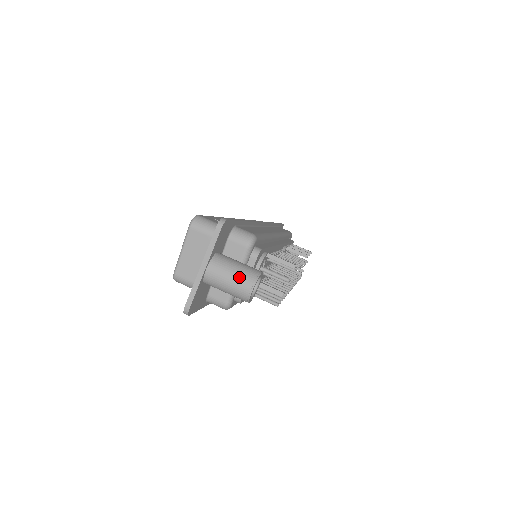
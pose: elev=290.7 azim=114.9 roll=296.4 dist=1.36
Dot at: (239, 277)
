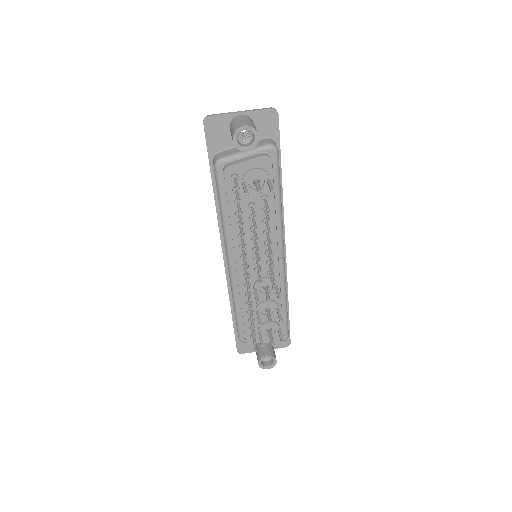
Dot at: (248, 122)
